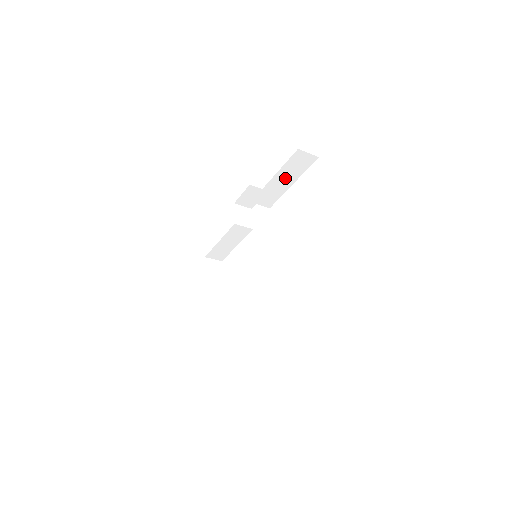
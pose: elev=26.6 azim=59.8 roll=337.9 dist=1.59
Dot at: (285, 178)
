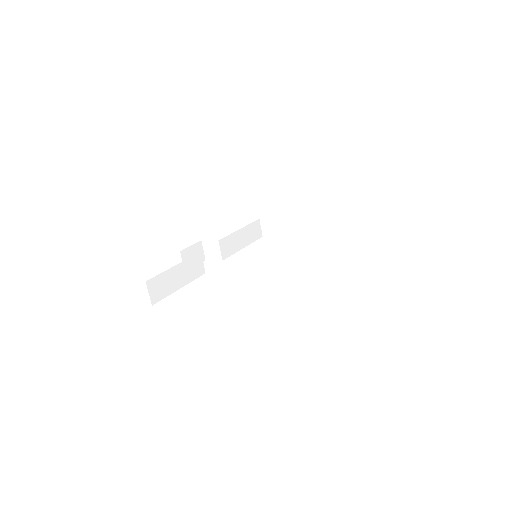
Dot at: (244, 237)
